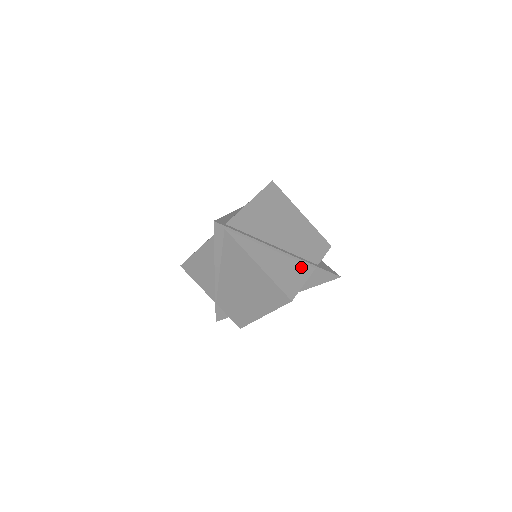
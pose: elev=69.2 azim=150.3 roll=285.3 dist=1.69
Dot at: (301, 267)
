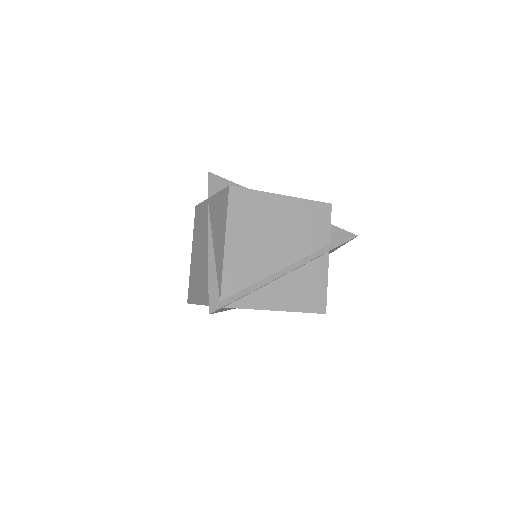
Dot at: (315, 266)
